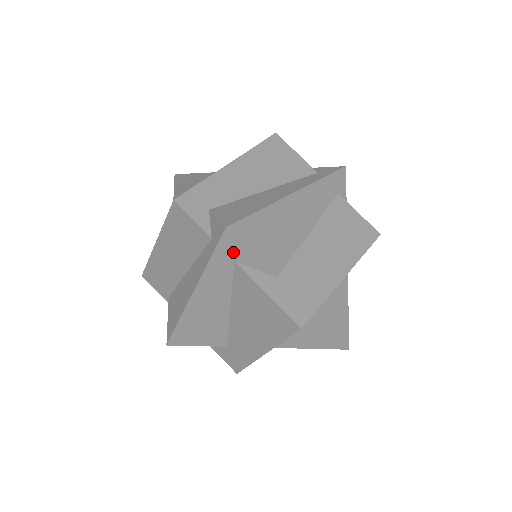
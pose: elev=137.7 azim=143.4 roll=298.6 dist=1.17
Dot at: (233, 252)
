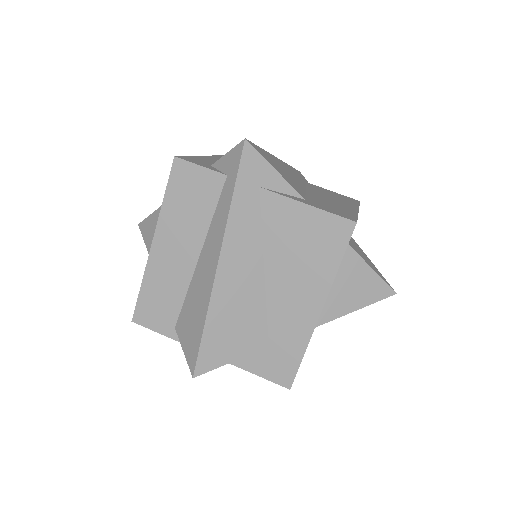
Dot at: (256, 173)
